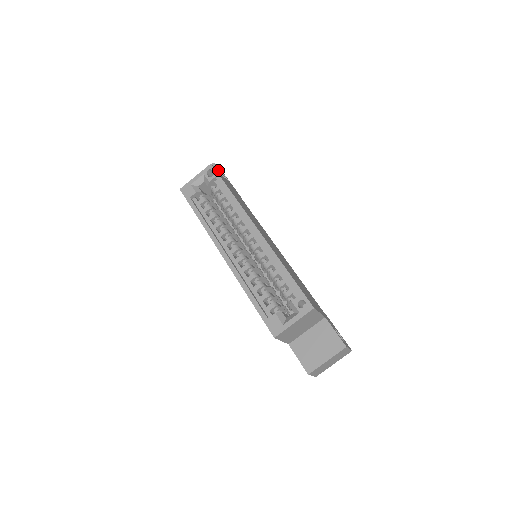
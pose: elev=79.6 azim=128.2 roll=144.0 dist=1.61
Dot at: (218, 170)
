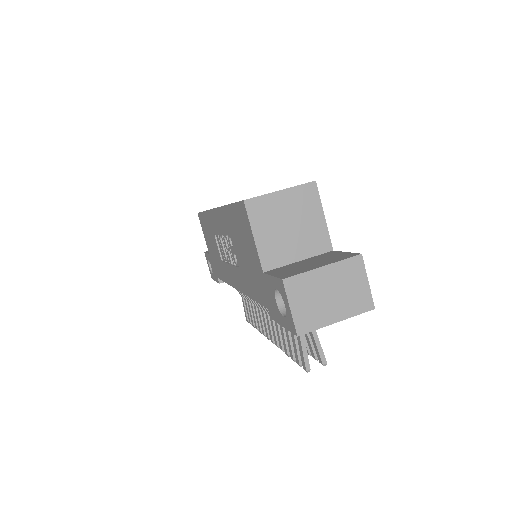
Dot at: occluded
